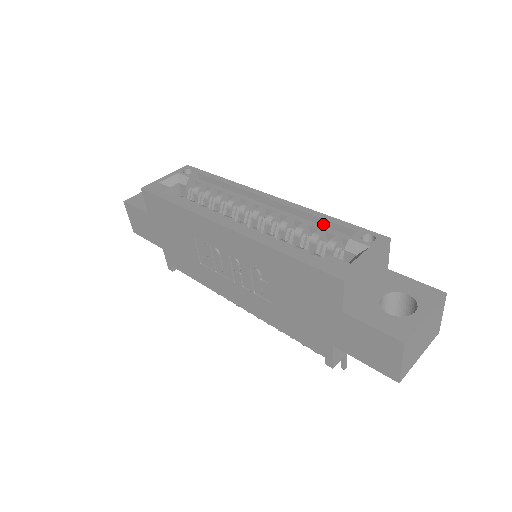
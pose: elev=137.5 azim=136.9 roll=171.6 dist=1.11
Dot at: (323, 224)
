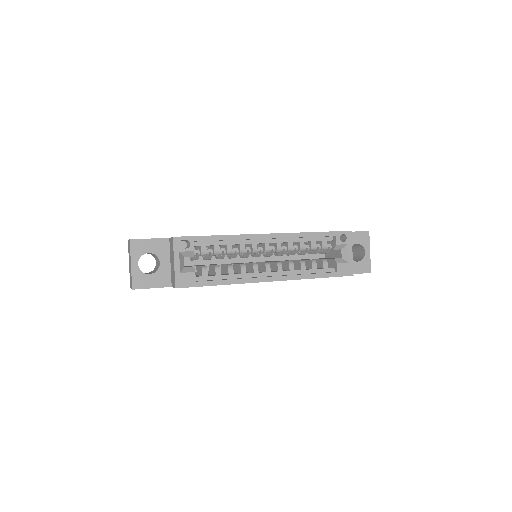
Dot at: (312, 237)
